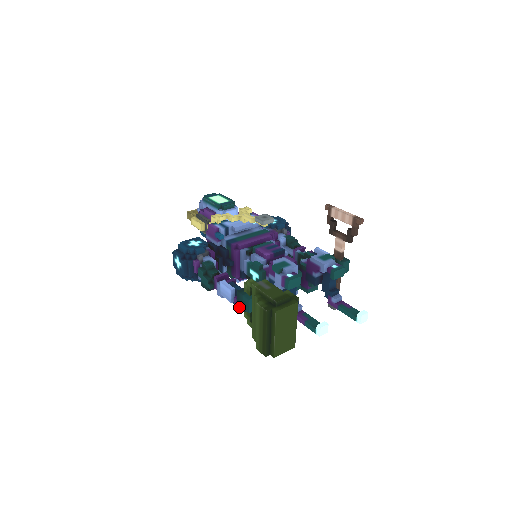
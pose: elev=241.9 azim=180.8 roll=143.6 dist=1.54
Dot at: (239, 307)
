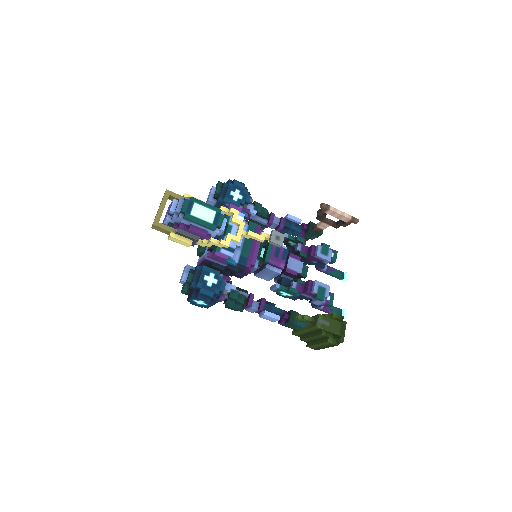
Dot at: (286, 326)
